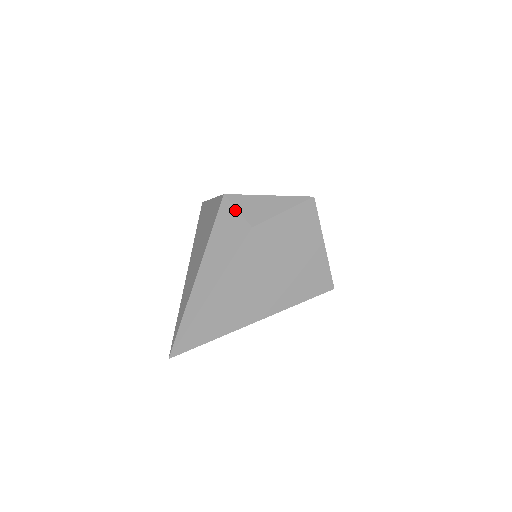
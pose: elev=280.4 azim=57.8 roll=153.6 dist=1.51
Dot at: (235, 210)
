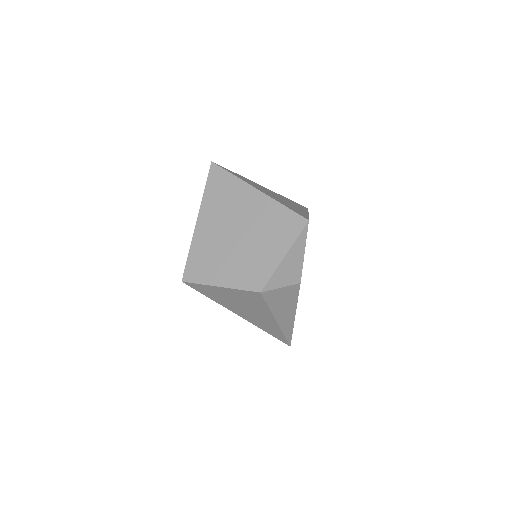
Dot at: (279, 289)
